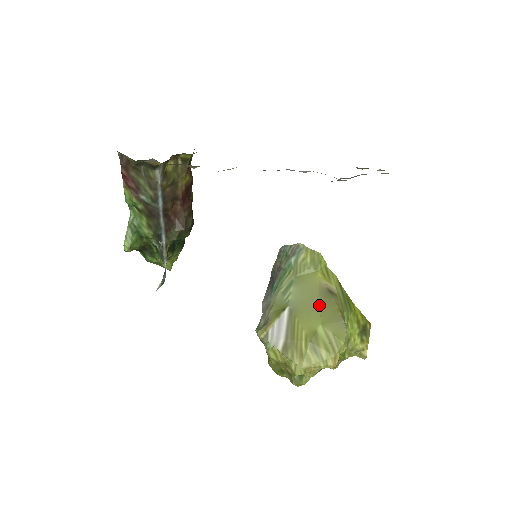
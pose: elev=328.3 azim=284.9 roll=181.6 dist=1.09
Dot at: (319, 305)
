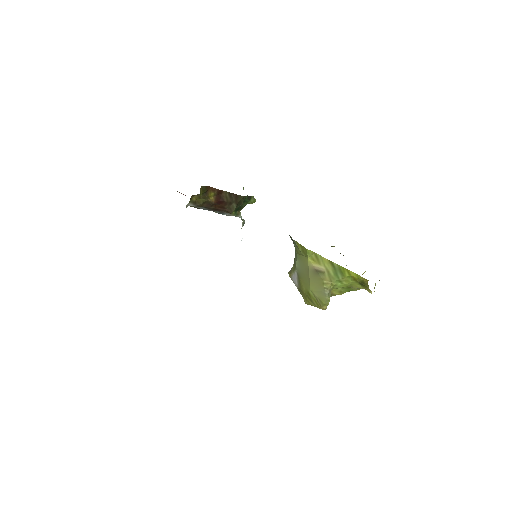
Dot at: (309, 279)
